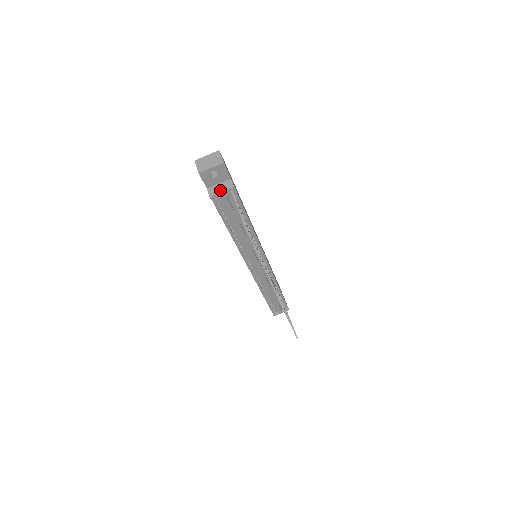
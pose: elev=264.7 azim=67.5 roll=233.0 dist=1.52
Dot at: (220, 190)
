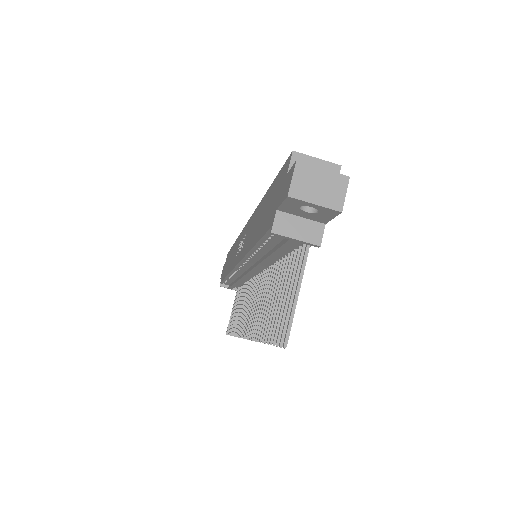
Dot at: (295, 233)
